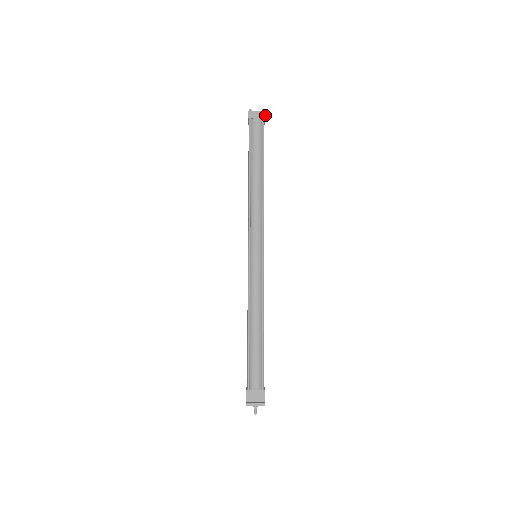
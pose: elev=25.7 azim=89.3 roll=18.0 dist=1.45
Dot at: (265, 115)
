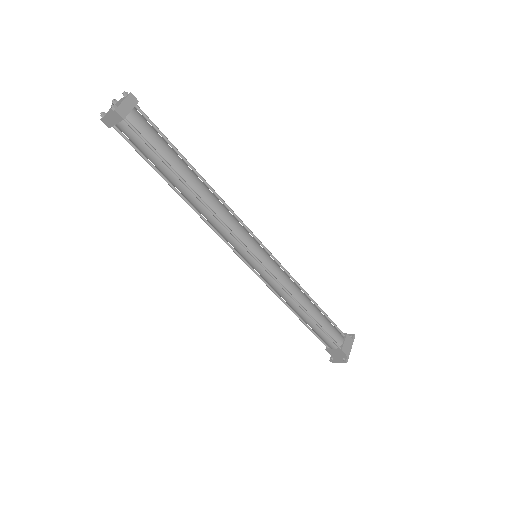
Dot at: (120, 116)
